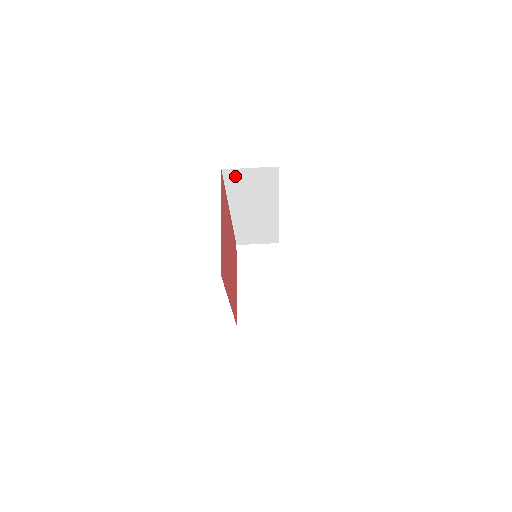
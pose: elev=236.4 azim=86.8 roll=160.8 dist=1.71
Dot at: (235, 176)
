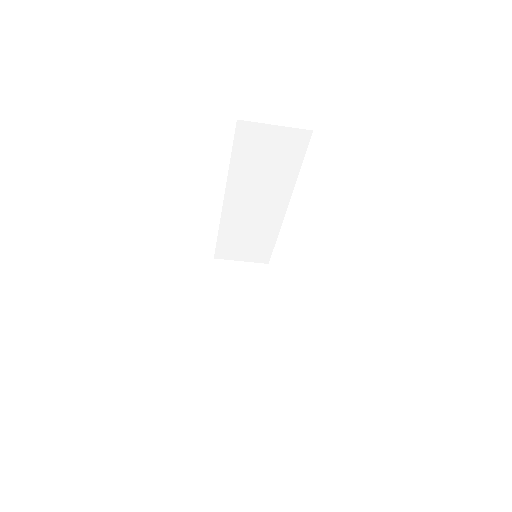
Dot at: (251, 136)
